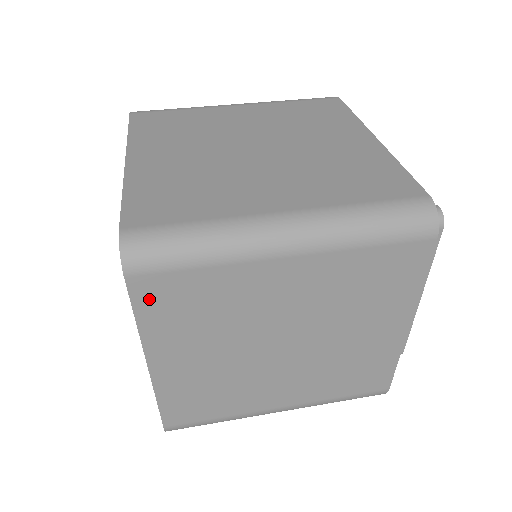
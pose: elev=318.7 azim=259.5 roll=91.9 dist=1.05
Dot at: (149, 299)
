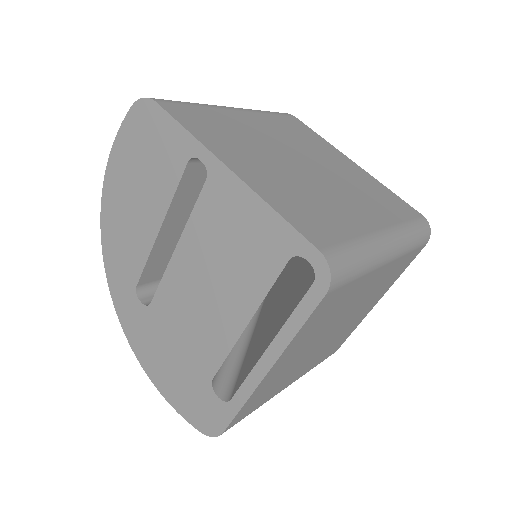
Dot at: (319, 311)
